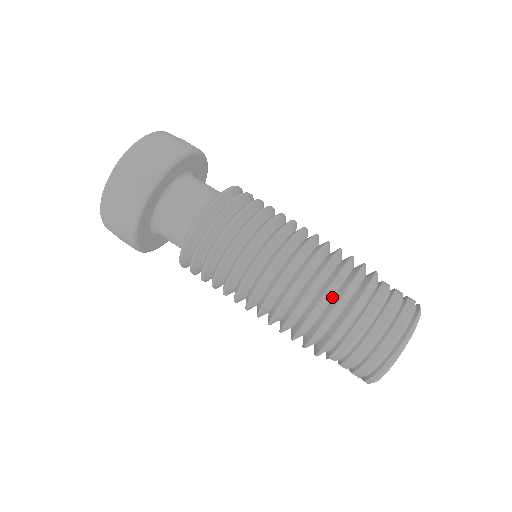
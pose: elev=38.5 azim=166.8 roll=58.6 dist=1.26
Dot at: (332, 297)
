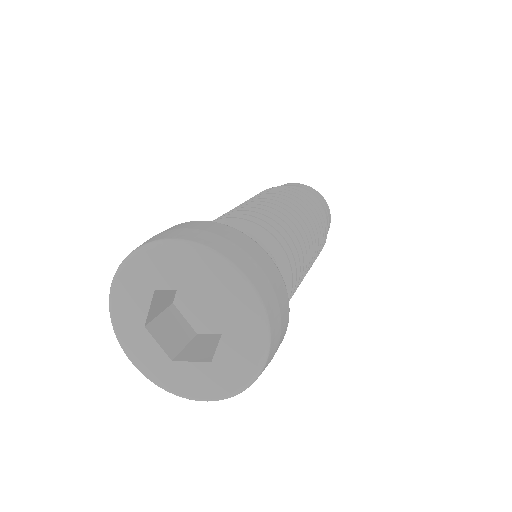
Dot at: occluded
